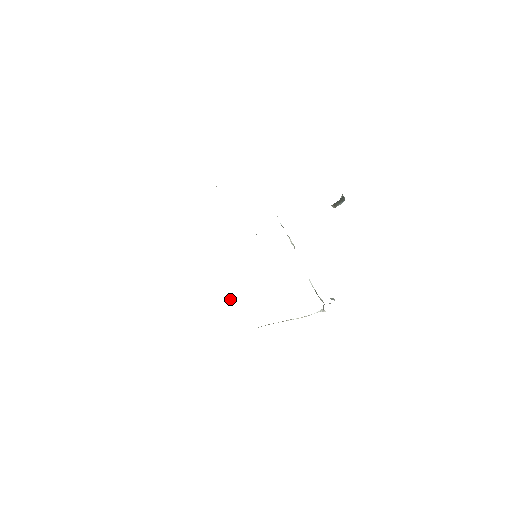
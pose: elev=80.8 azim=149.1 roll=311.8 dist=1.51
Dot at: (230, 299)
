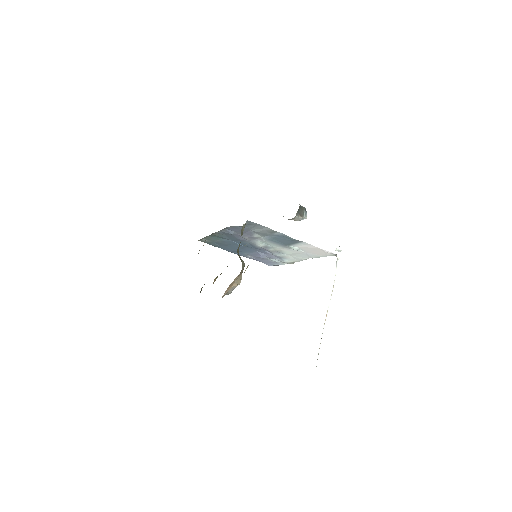
Dot at: (239, 256)
